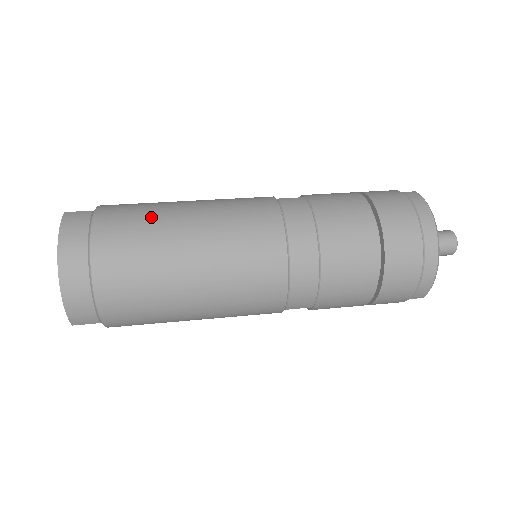
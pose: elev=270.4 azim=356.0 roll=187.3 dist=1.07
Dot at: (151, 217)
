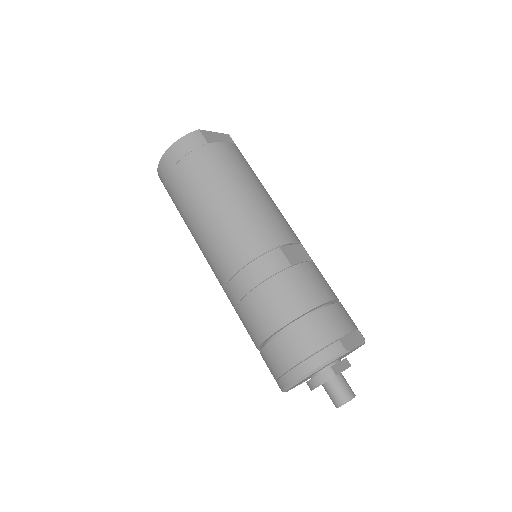
Dot at: (215, 178)
